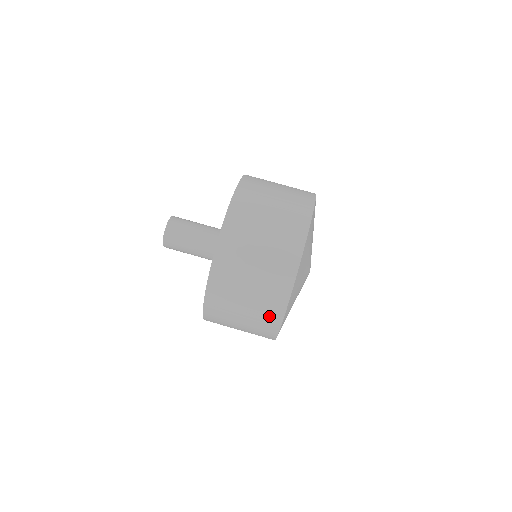
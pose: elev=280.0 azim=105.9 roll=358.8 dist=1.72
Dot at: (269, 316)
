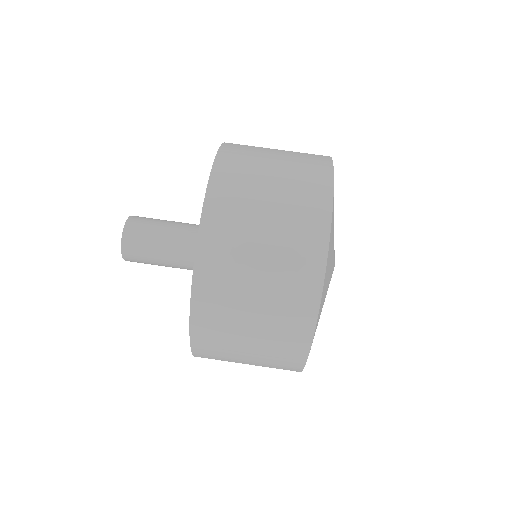
Dot at: (307, 236)
